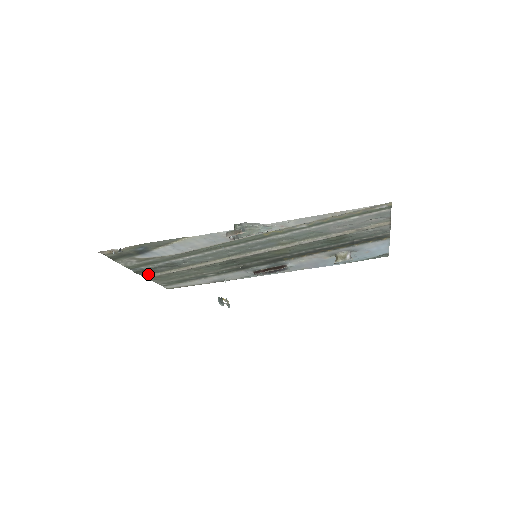
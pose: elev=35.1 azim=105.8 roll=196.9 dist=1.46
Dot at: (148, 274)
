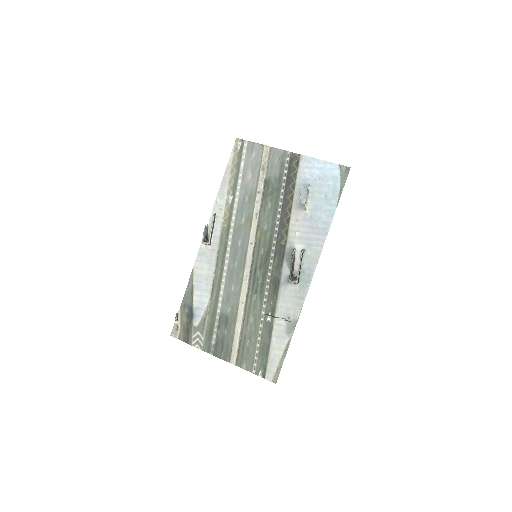
Dot at: (229, 355)
